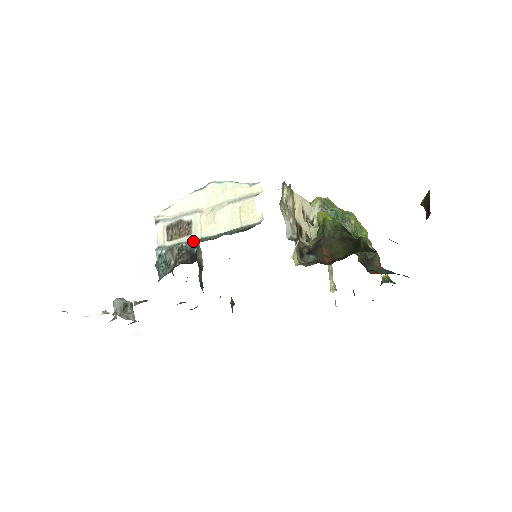
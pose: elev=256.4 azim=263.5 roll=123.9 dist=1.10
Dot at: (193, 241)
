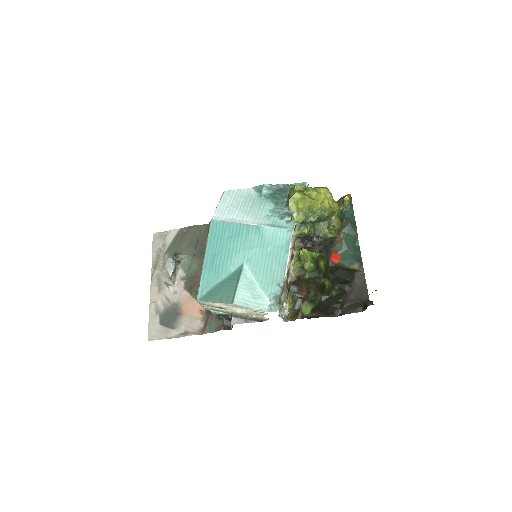
Dot at: (227, 312)
